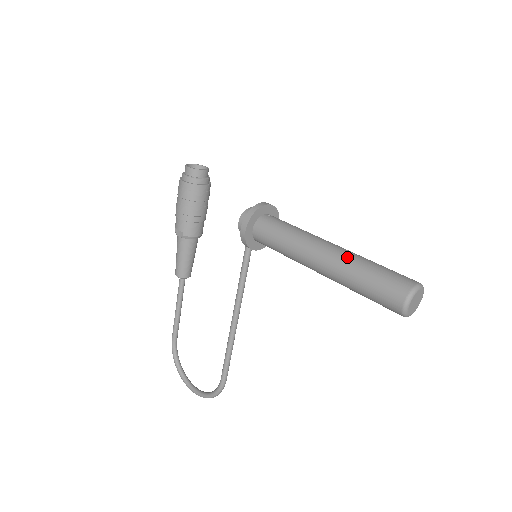
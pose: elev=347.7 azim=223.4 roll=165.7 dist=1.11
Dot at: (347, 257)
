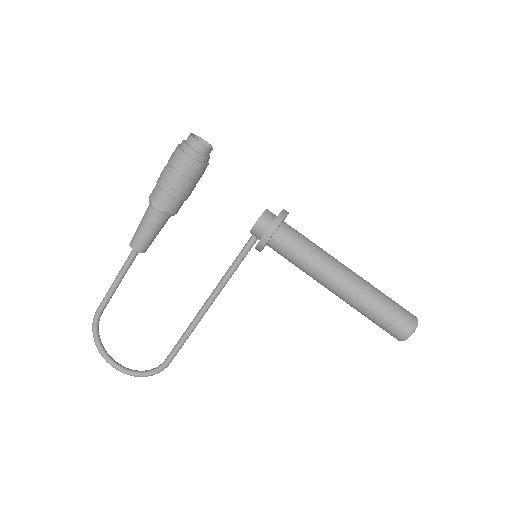
Dot at: (366, 286)
